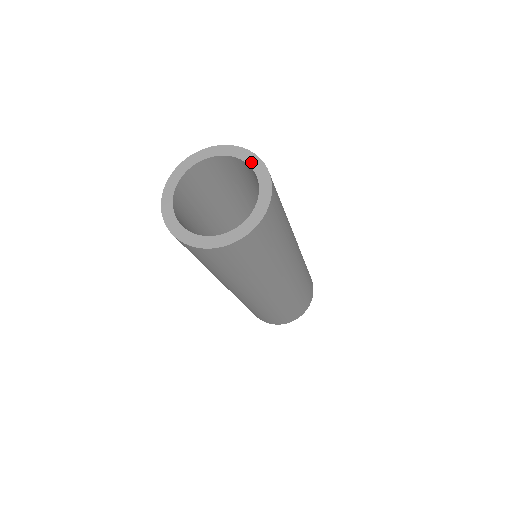
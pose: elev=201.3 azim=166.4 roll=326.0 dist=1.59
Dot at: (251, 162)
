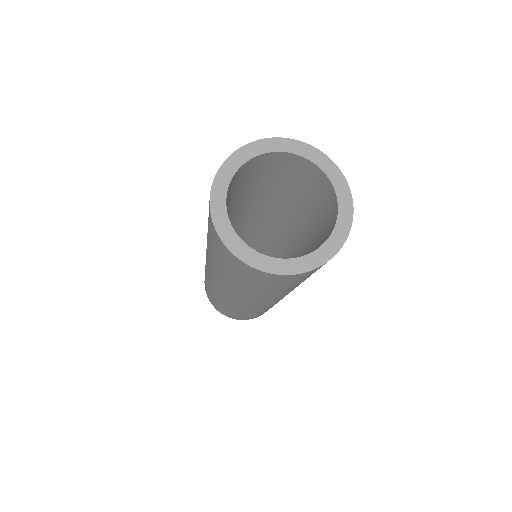
Dot at: (308, 154)
